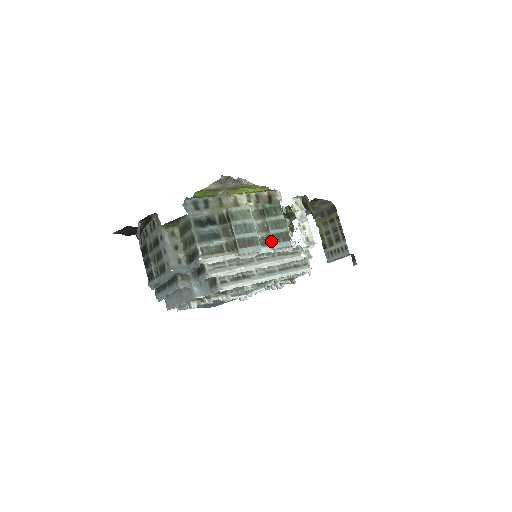
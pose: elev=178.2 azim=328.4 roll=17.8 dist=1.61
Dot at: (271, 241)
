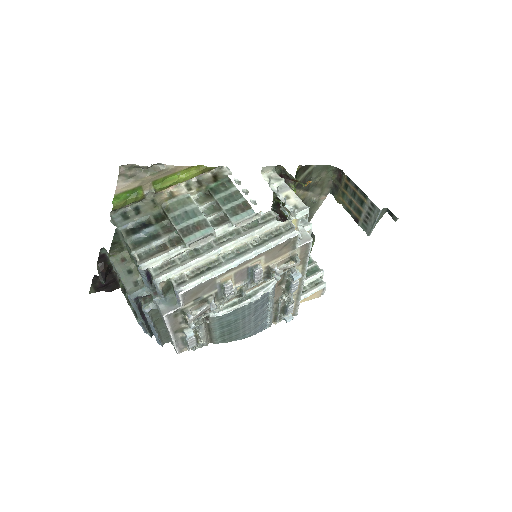
Dot at: (227, 218)
